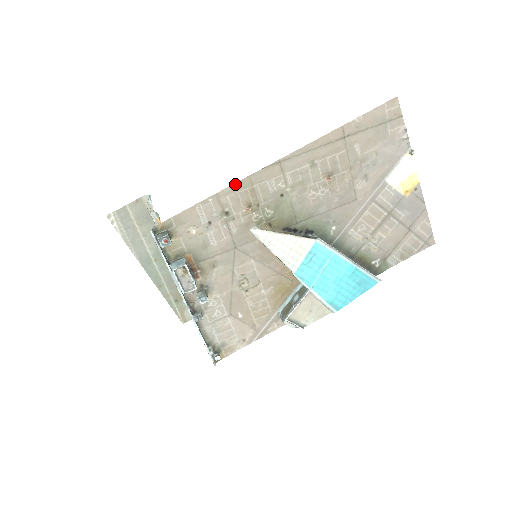
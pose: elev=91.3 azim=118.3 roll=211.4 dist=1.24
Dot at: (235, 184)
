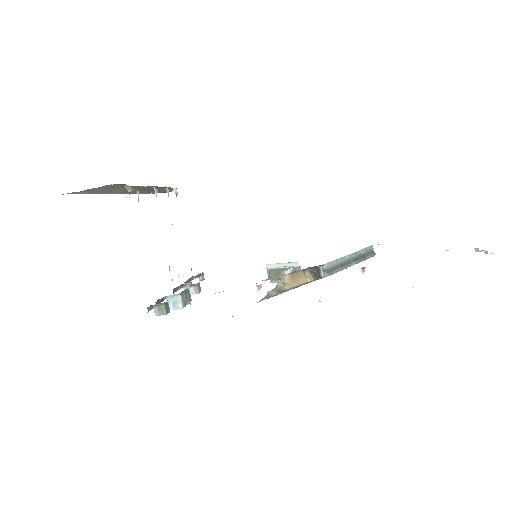
Dot at: occluded
